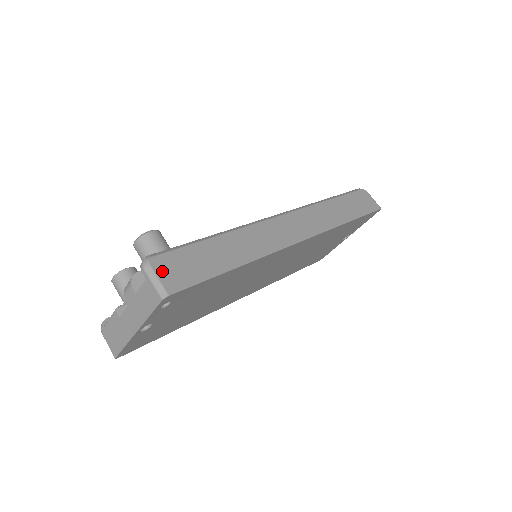
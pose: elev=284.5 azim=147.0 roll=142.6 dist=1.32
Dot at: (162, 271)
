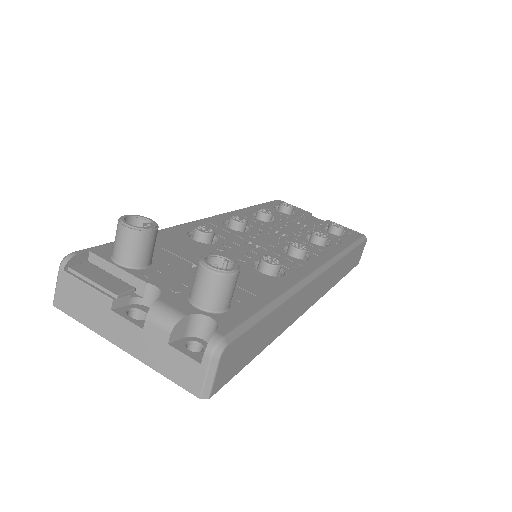
Dot at: (223, 365)
